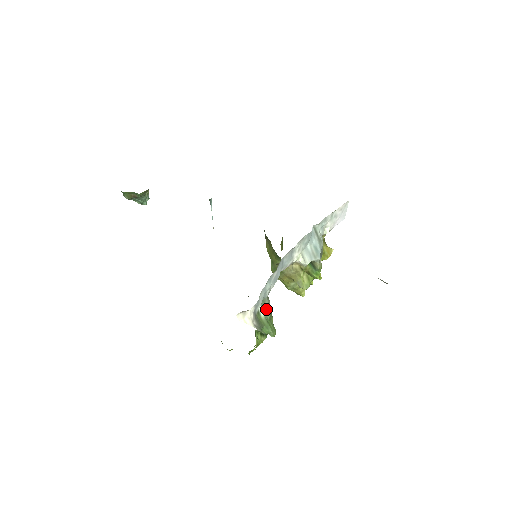
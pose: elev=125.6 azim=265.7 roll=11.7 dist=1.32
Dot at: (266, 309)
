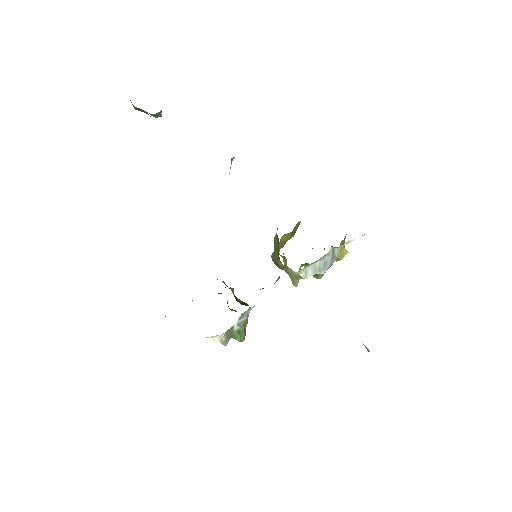
Dot at: (243, 320)
